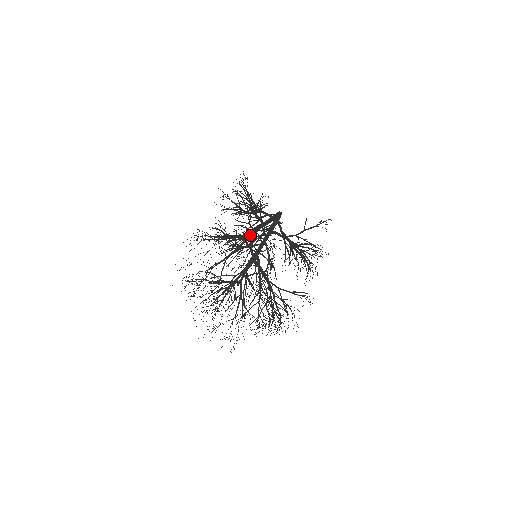
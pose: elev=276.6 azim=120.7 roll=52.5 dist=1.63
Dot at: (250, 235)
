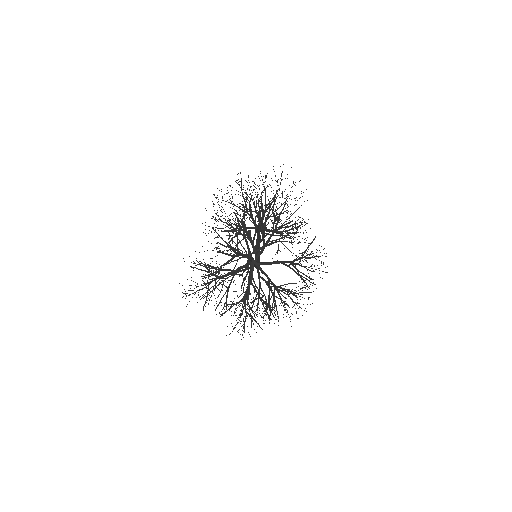
Dot at: occluded
